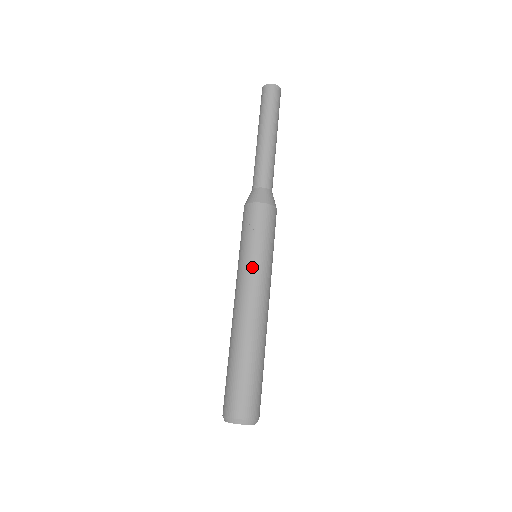
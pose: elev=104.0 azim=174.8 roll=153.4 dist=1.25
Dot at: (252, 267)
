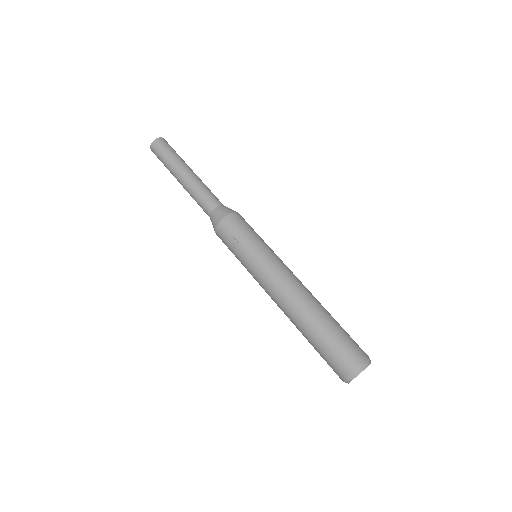
Dot at: (260, 264)
